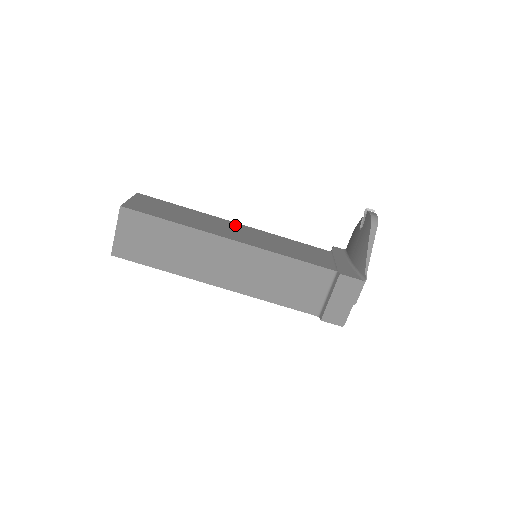
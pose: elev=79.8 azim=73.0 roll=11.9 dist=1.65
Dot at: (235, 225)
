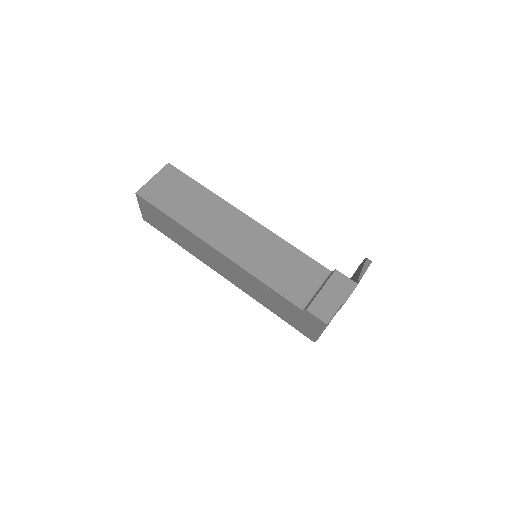
Dot at: occluded
